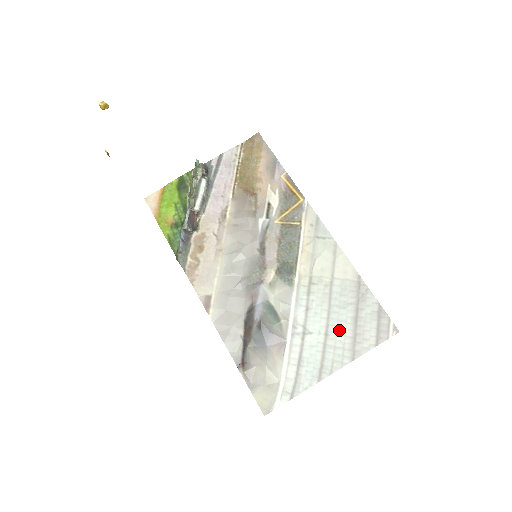
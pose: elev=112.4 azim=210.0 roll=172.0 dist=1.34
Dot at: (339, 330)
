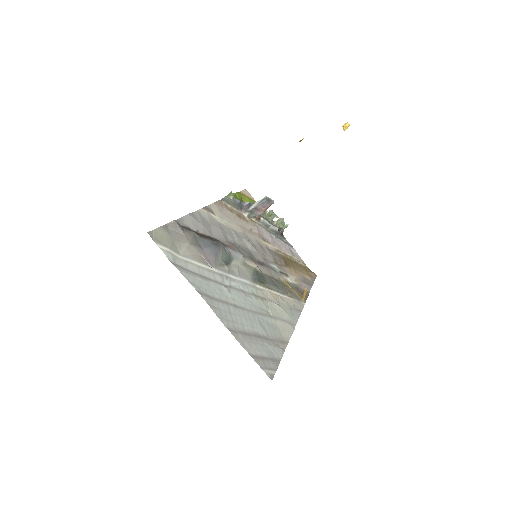
Dot at: (244, 319)
